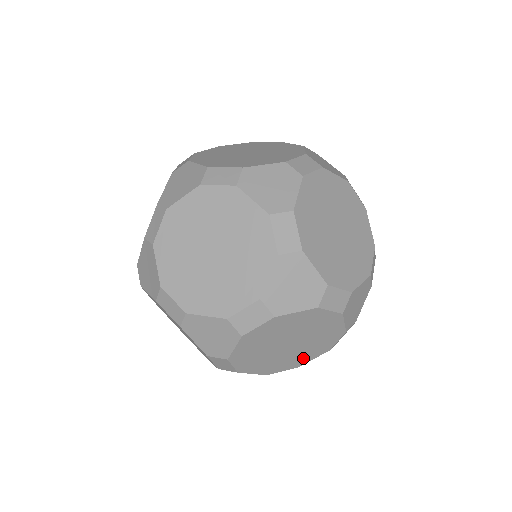
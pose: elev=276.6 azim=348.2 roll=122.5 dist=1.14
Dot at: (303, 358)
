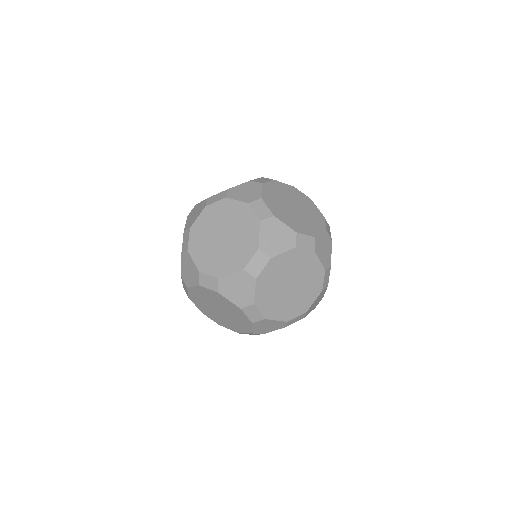
Dot at: (276, 311)
